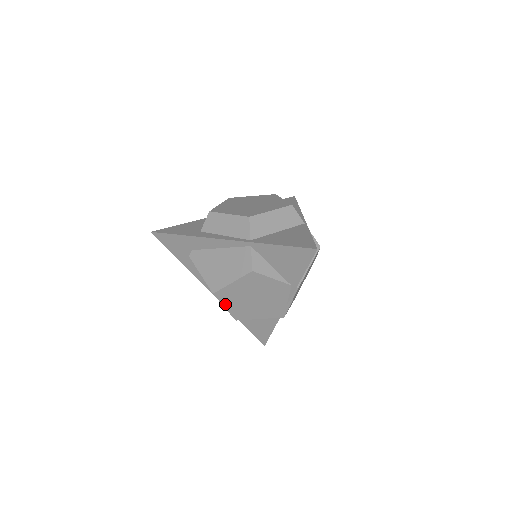
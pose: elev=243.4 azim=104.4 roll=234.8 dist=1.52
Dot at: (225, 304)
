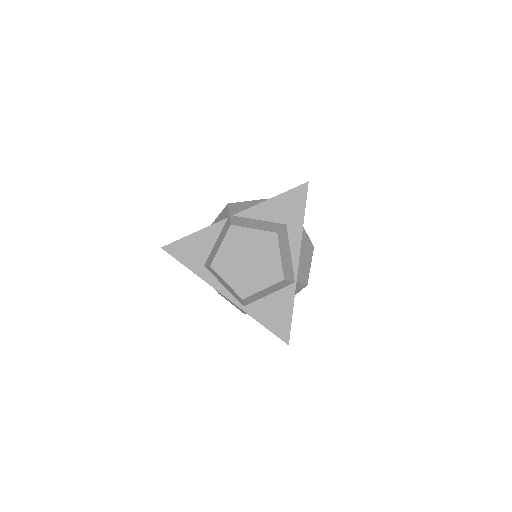
Dot at: occluded
